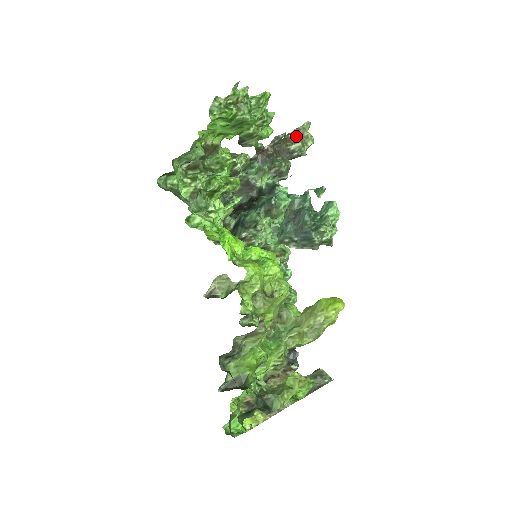
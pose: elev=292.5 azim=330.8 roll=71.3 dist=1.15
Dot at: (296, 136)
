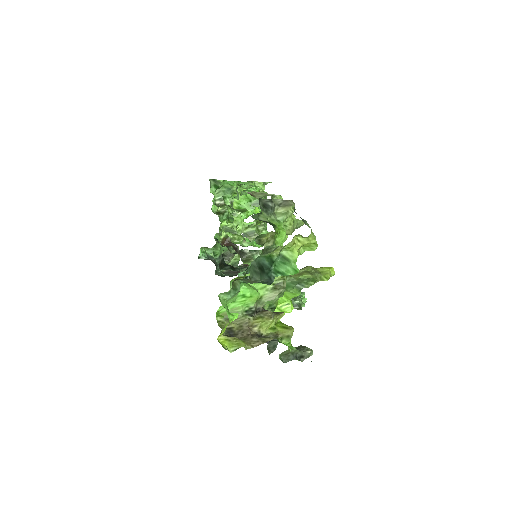
Dot at: occluded
